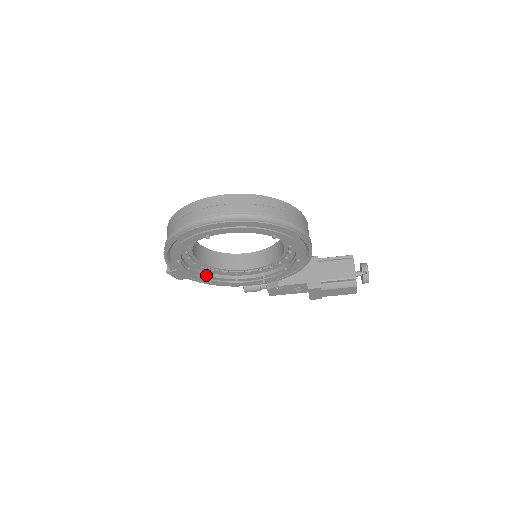
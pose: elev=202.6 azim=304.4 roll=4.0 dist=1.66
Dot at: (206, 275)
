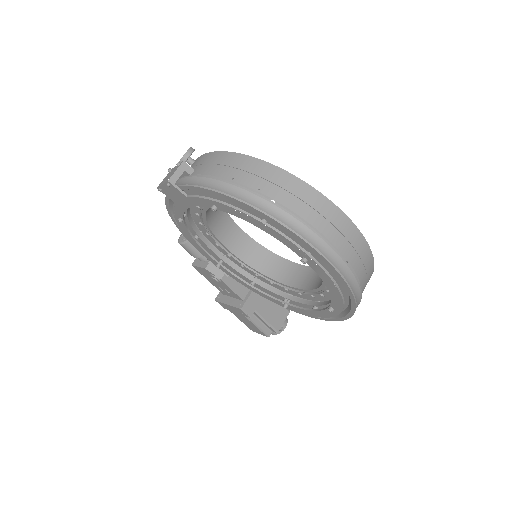
Dot at: (187, 212)
